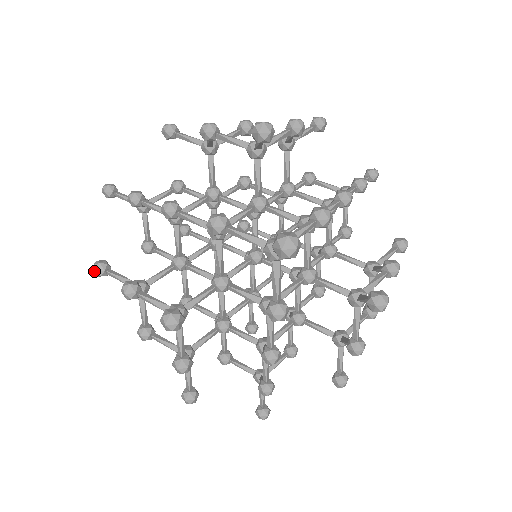
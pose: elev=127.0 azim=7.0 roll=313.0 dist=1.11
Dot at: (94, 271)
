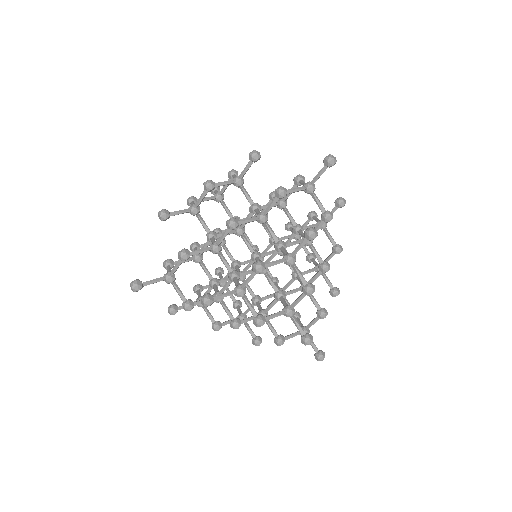
Dot at: (207, 302)
